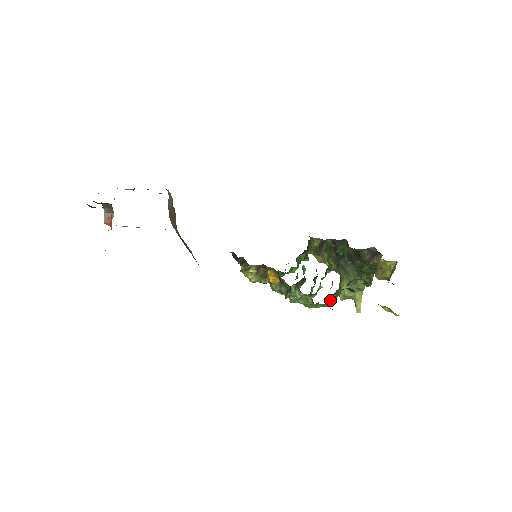
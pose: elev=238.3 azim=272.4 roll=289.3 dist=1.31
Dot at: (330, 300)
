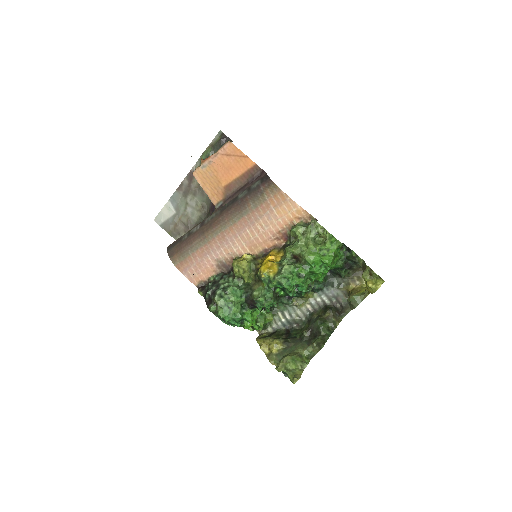
Dot at: (335, 250)
